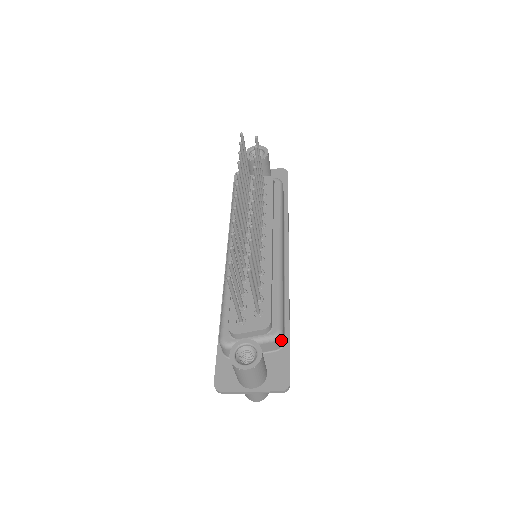
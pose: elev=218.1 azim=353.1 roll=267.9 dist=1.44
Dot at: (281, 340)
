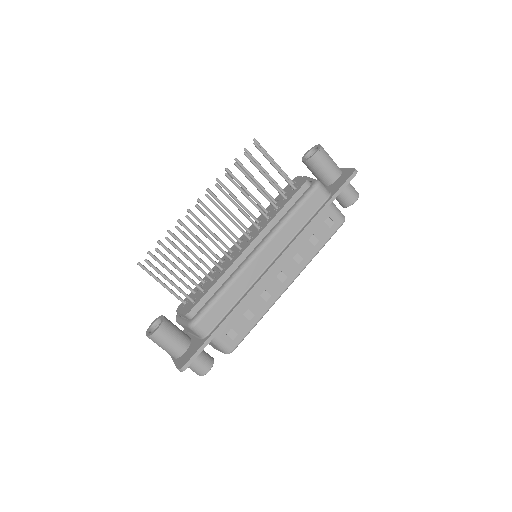
Dot at: (198, 330)
